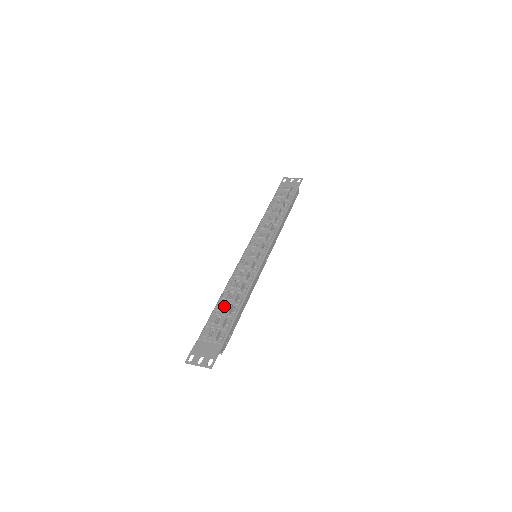
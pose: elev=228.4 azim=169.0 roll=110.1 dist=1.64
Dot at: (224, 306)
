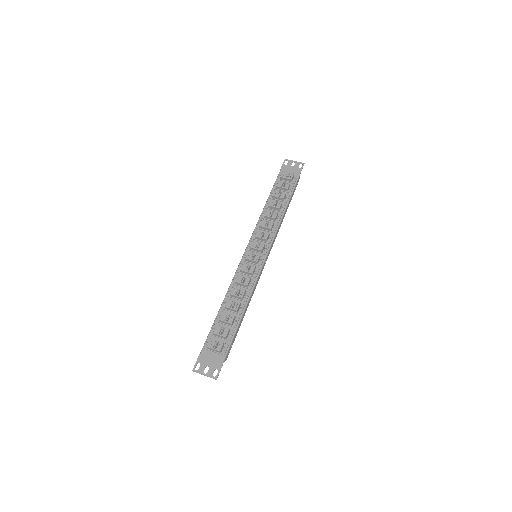
Dot at: (227, 316)
